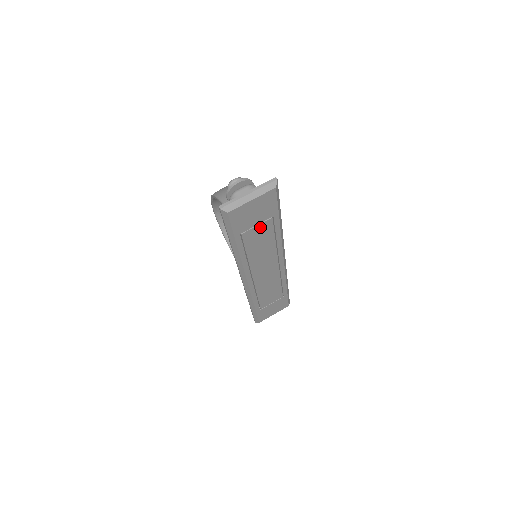
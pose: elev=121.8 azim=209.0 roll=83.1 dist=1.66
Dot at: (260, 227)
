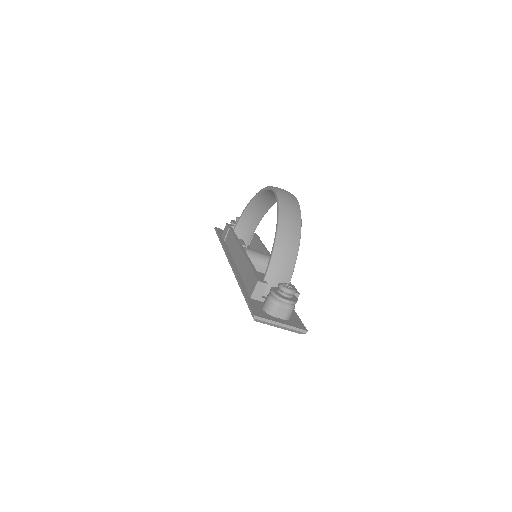
Dot at: occluded
